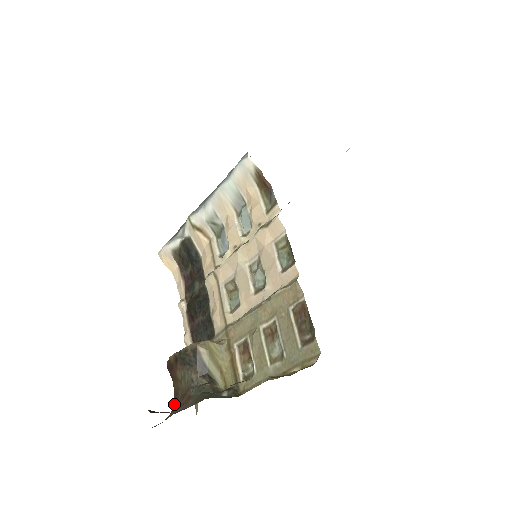
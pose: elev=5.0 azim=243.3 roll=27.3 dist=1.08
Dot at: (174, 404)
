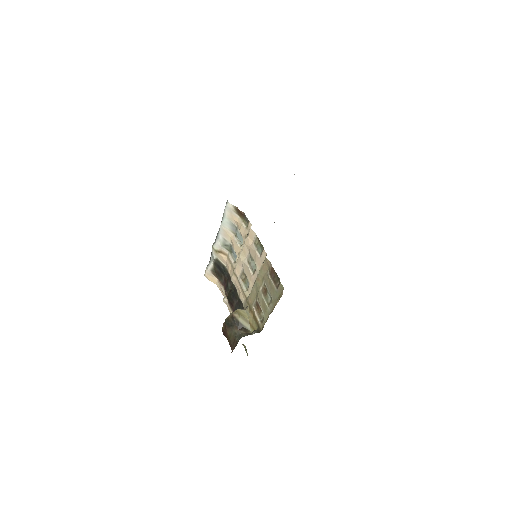
Dot at: occluded
